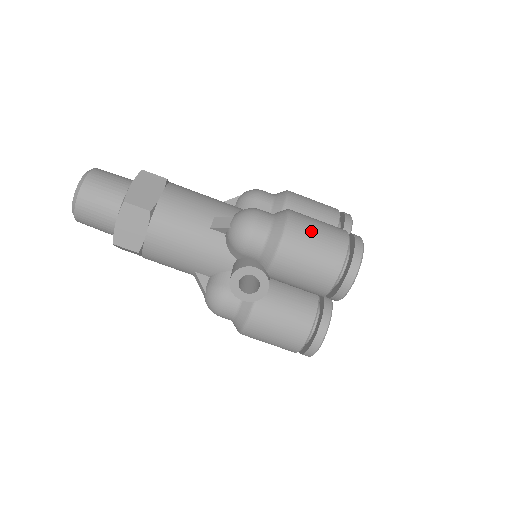
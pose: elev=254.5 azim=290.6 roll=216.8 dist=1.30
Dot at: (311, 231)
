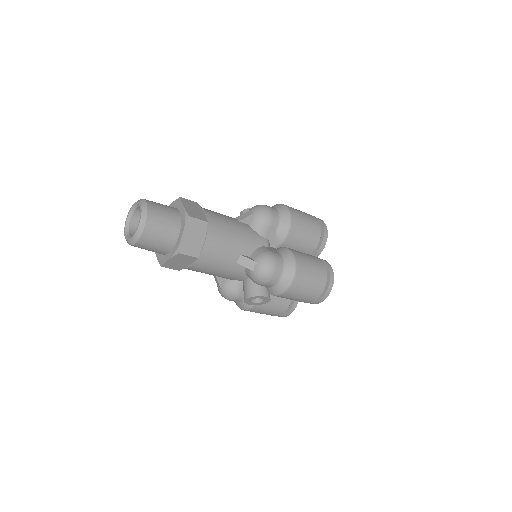
Dot at: (307, 280)
